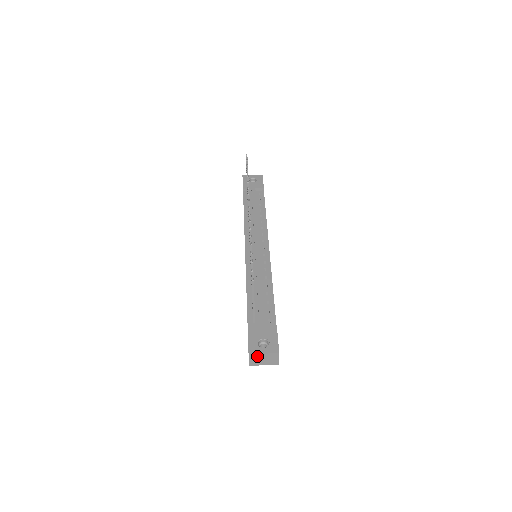
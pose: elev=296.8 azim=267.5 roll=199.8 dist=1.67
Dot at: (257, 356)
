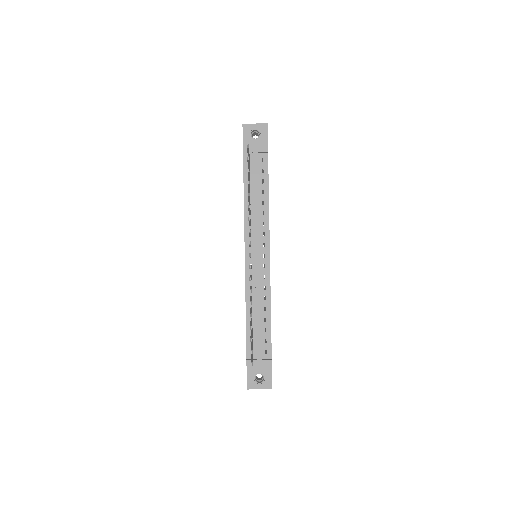
Dot at: (254, 388)
